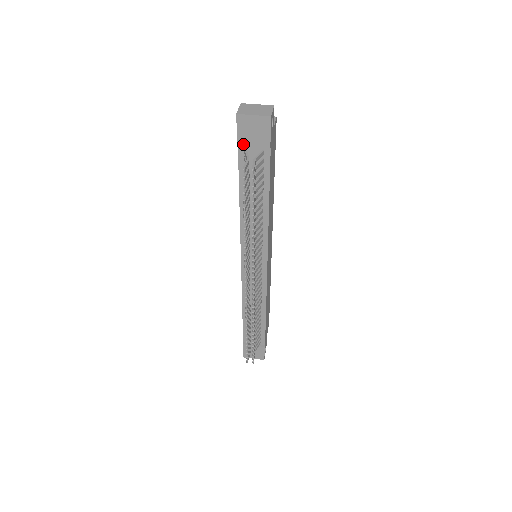
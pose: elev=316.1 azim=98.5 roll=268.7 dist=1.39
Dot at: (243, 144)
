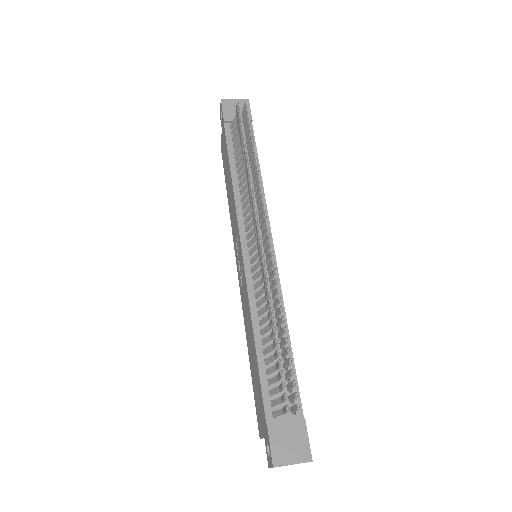
Dot at: (229, 119)
